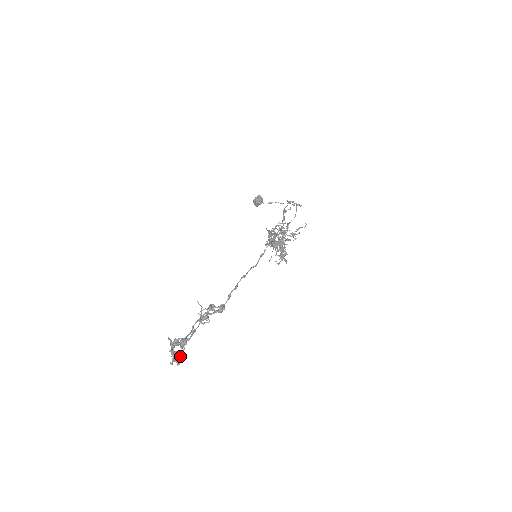
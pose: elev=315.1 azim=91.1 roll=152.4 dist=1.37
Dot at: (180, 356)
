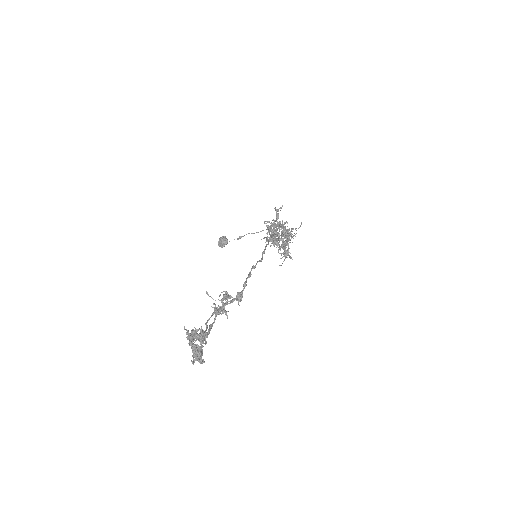
Dot at: (201, 354)
